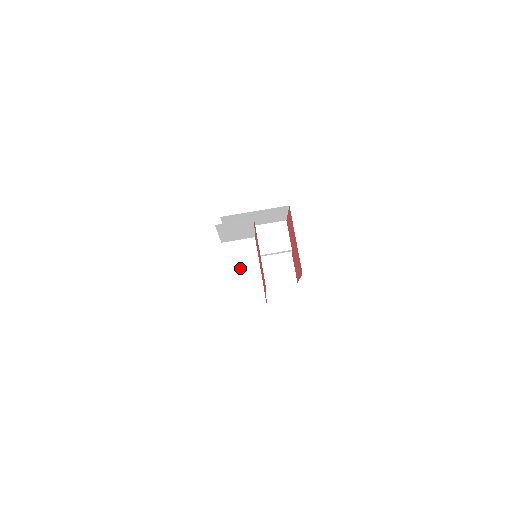
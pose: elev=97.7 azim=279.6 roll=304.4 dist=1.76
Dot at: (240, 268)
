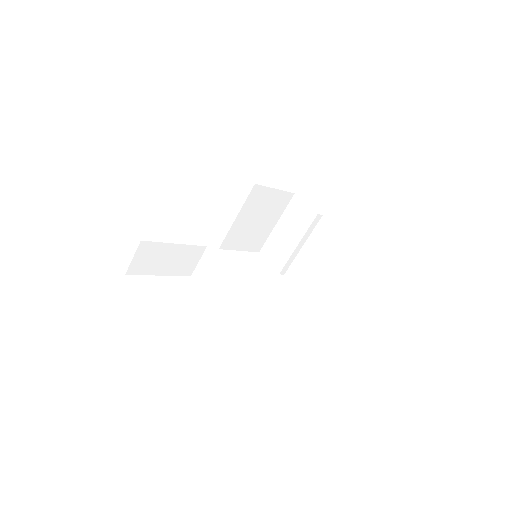
Dot at: (213, 285)
